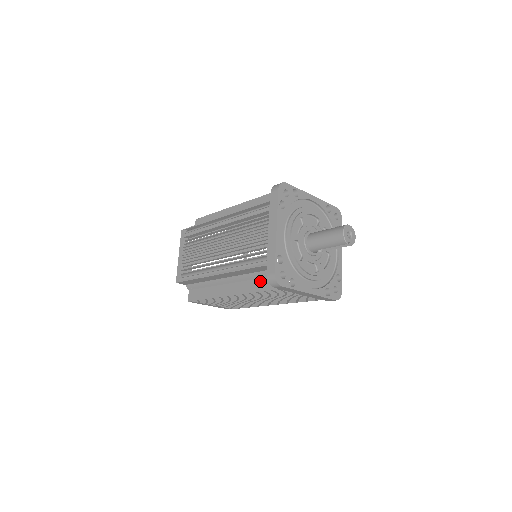
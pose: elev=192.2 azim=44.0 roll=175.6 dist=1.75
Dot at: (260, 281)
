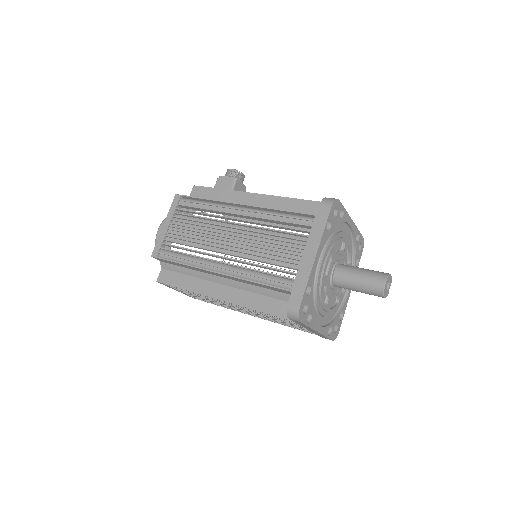
Dot at: occluded
